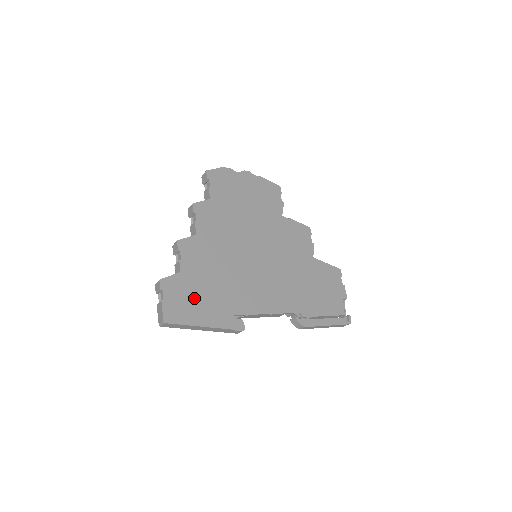
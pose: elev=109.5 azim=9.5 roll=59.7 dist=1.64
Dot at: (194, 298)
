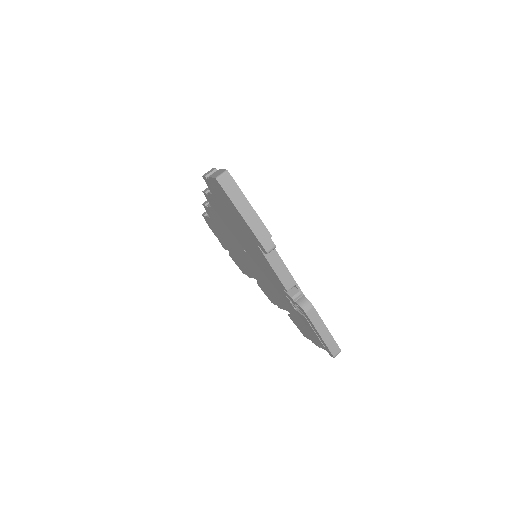
Dot at: occluded
